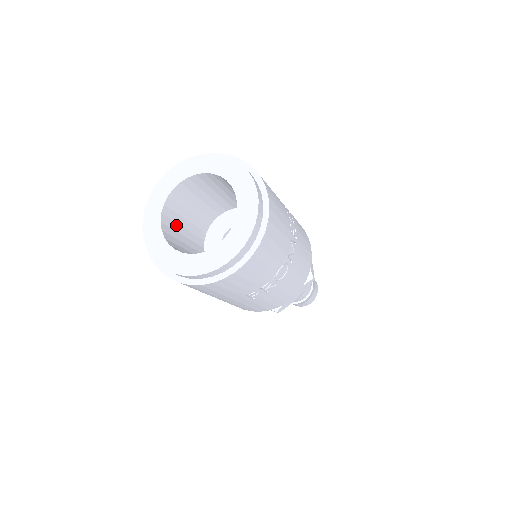
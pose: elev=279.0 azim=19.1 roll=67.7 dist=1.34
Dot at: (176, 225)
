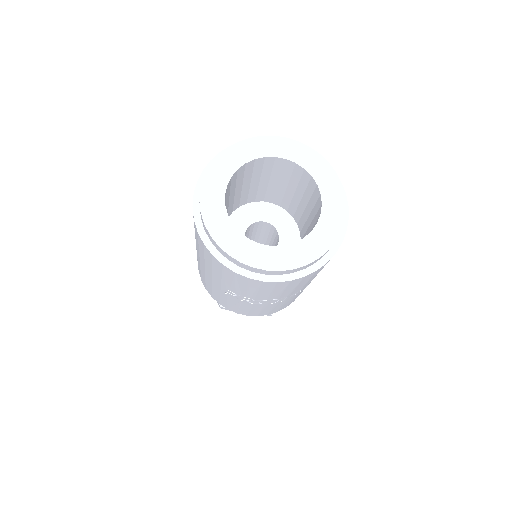
Dot at: (241, 180)
